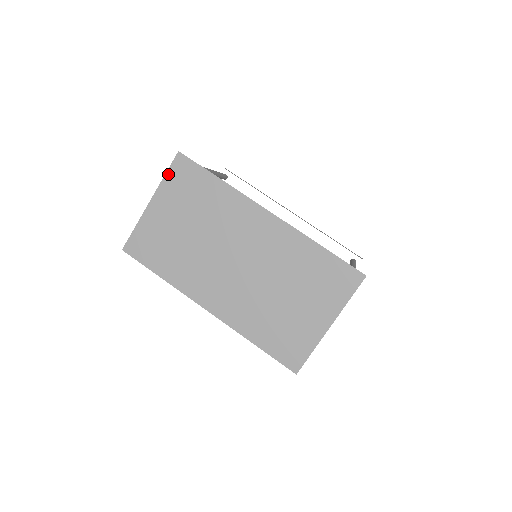
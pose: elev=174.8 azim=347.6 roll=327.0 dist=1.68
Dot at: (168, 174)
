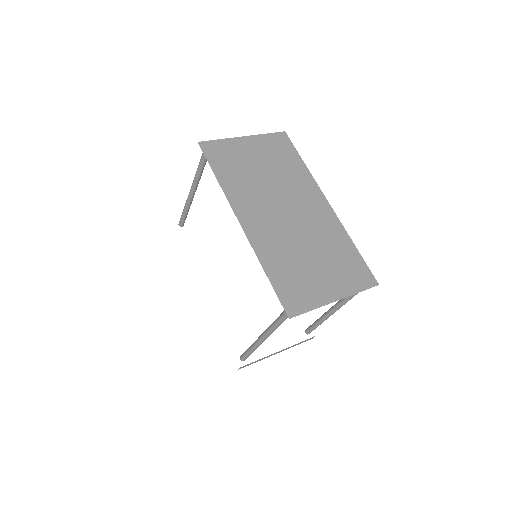
Dot at: (269, 135)
